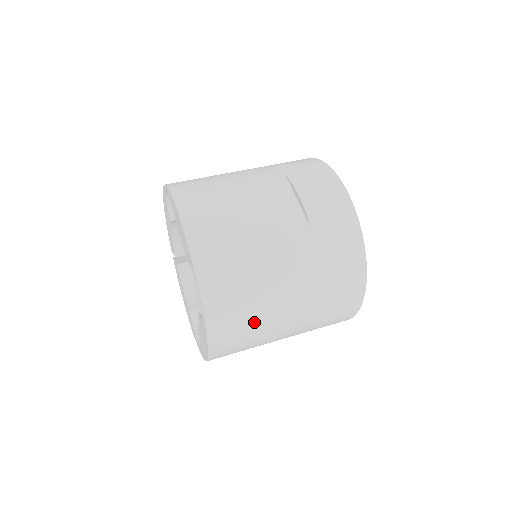
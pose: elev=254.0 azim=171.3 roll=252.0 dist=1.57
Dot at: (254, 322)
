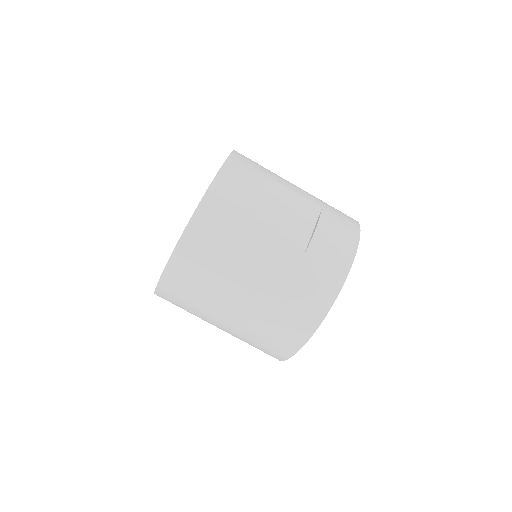
Dot at: (207, 285)
